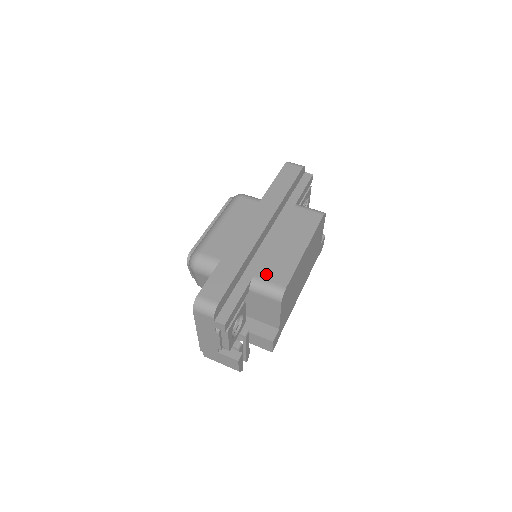
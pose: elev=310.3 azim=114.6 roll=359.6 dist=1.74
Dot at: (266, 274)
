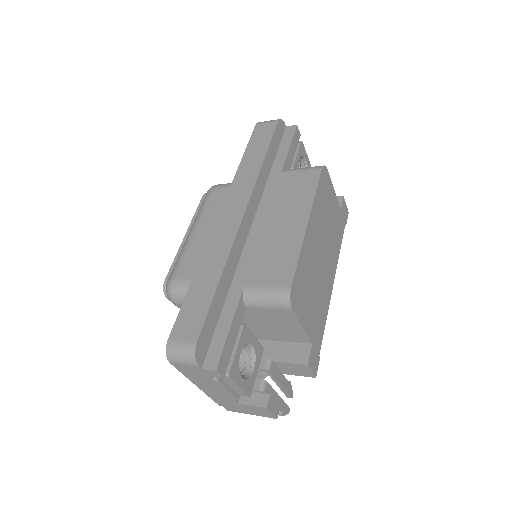
Dot at: (260, 277)
